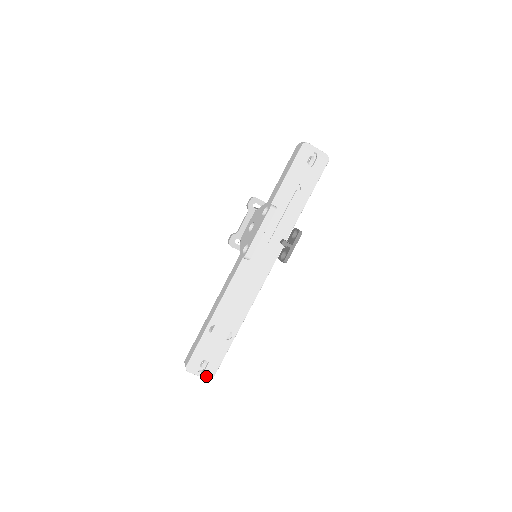
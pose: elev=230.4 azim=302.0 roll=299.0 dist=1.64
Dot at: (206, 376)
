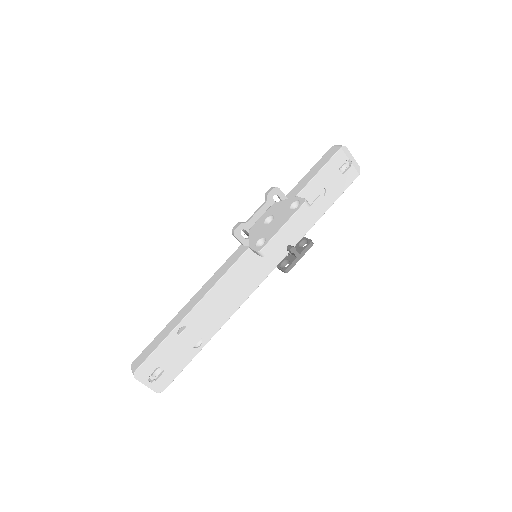
Dot at: (155, 388)
